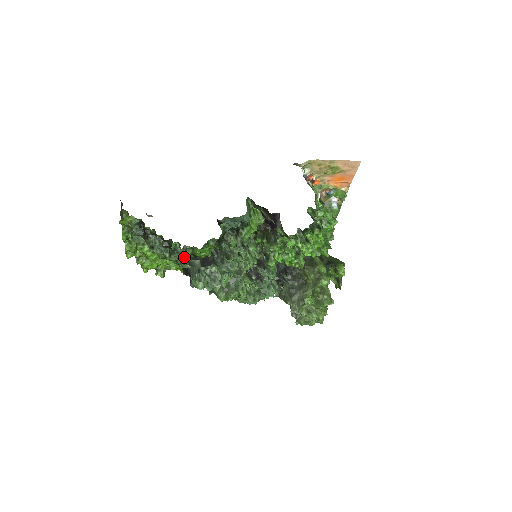
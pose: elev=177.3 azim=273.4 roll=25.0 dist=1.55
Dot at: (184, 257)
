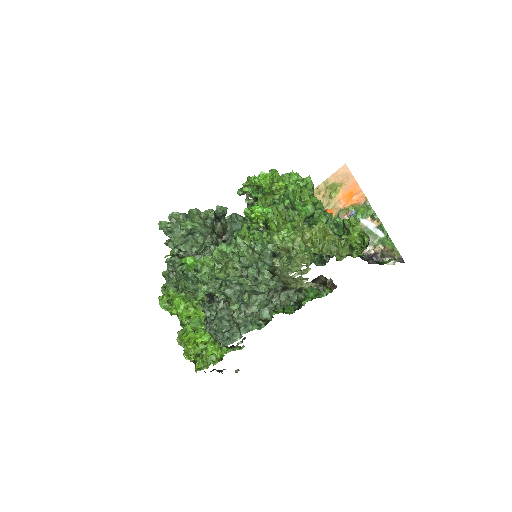
Dot at: occluded
